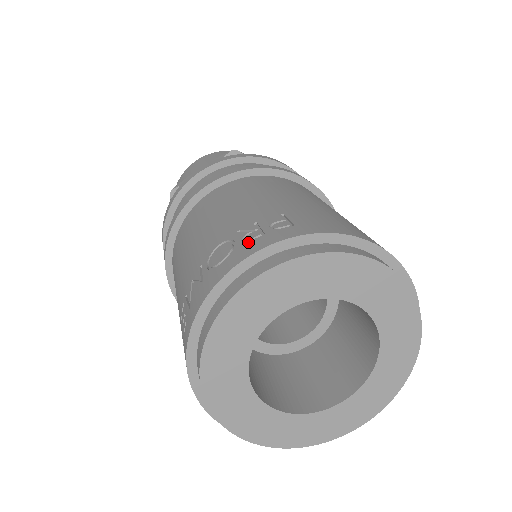
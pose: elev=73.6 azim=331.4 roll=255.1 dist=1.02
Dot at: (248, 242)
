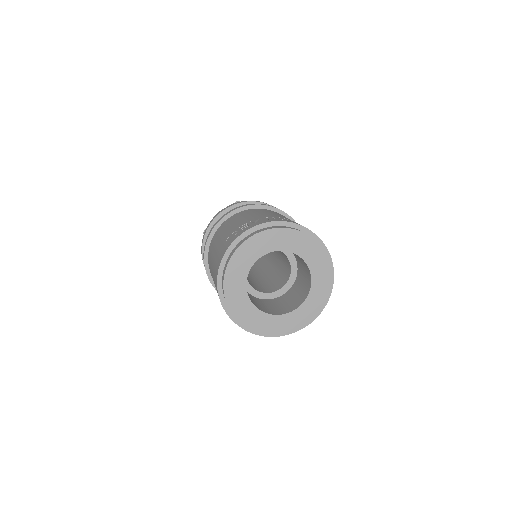
Dot at: (297, 223)
